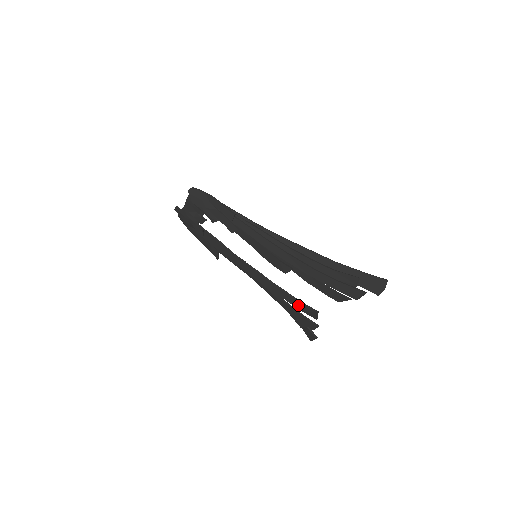
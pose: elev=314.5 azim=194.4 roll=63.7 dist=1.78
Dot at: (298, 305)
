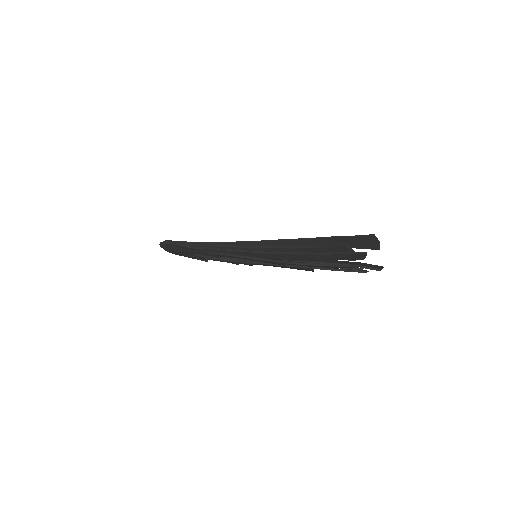
Dot at: (330, 267)
